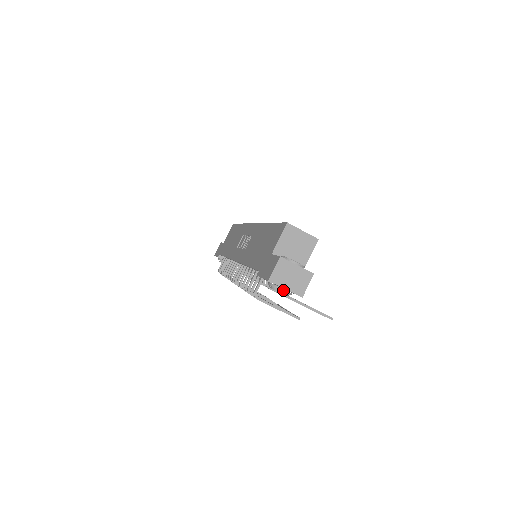
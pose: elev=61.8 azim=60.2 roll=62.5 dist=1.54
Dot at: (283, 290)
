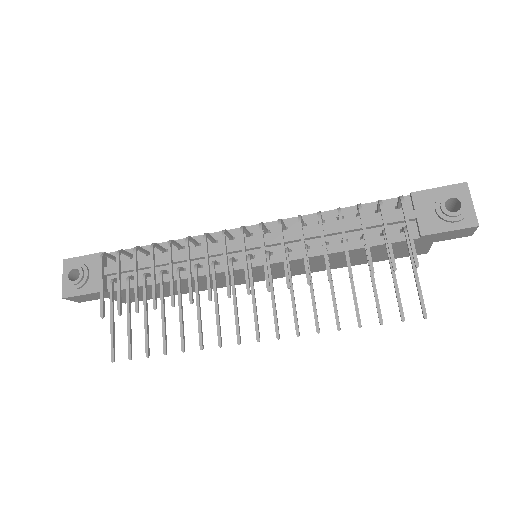
Dot at: (469, 203)
